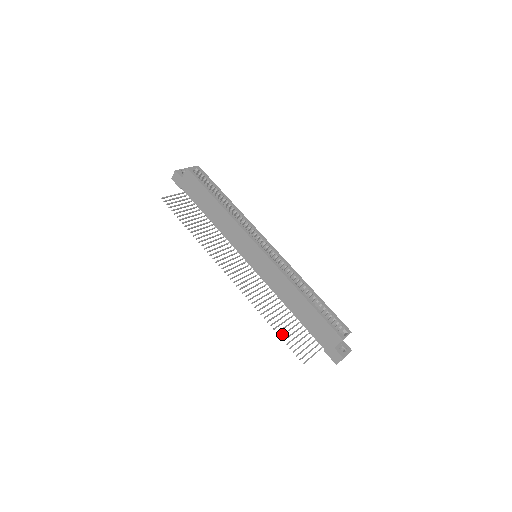
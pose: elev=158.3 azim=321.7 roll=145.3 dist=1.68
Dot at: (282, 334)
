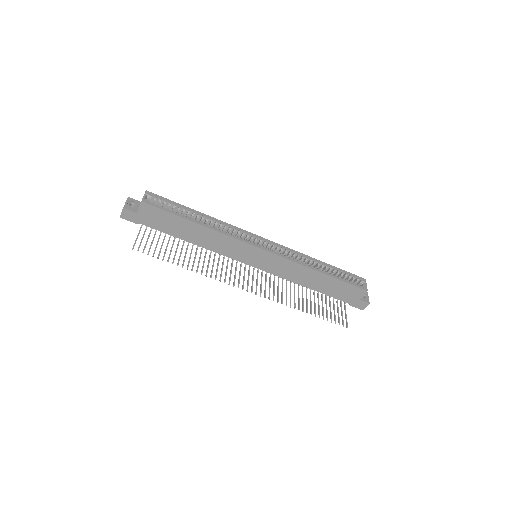
Dot at: (319, 314)
